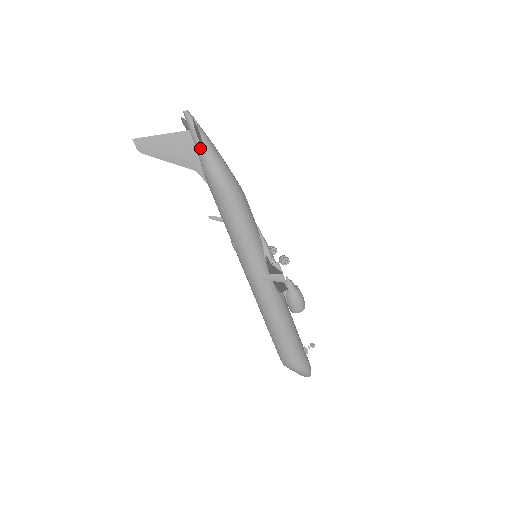
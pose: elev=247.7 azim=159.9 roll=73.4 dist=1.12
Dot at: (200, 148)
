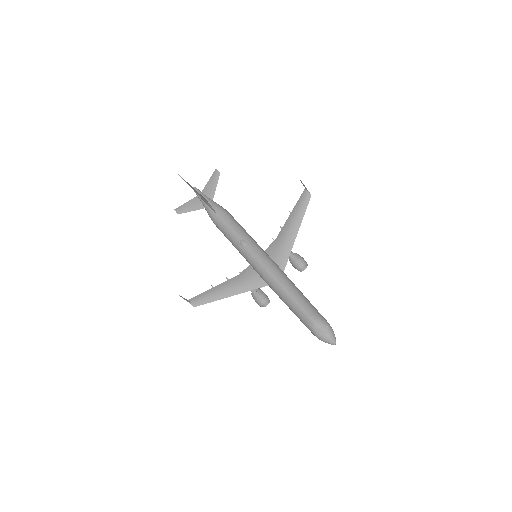
Dot at: (208, 198)
